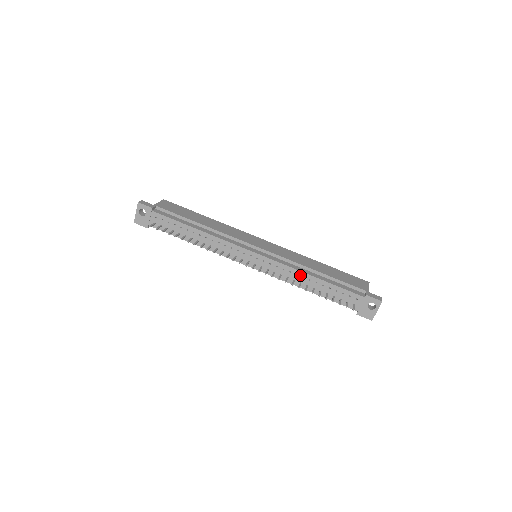
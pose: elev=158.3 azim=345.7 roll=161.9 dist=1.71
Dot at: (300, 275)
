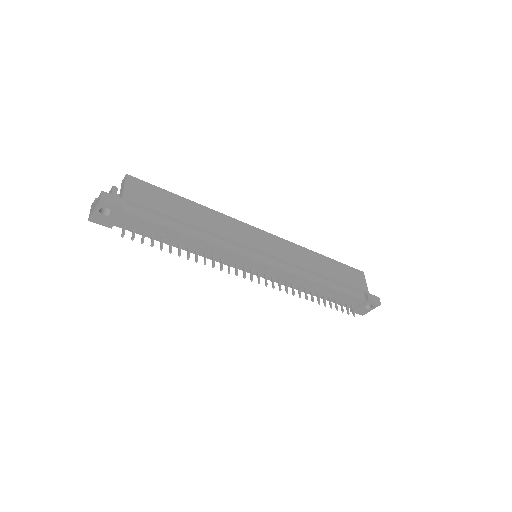
Dot at: (308, 283)
